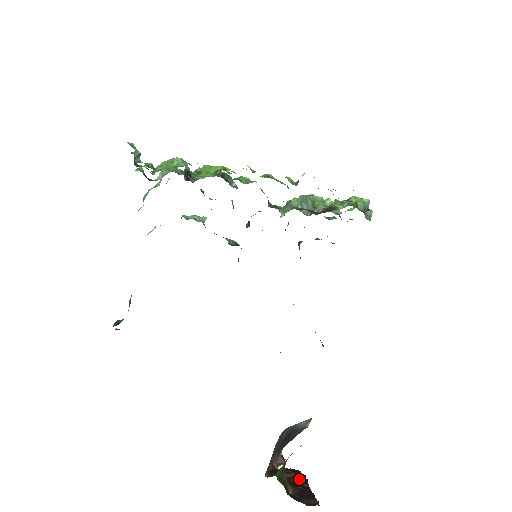
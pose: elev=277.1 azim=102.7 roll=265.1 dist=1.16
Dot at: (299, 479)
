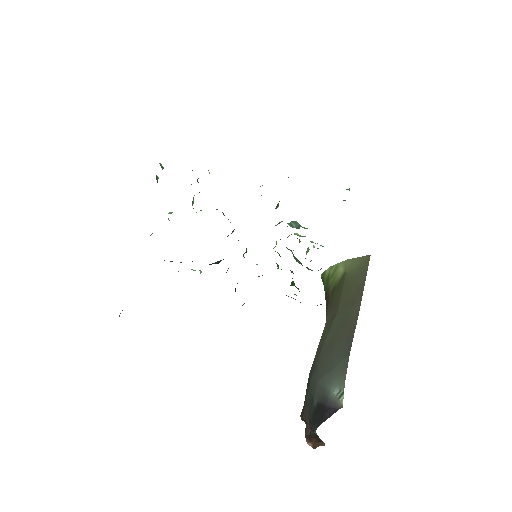
Dot at: occluded
